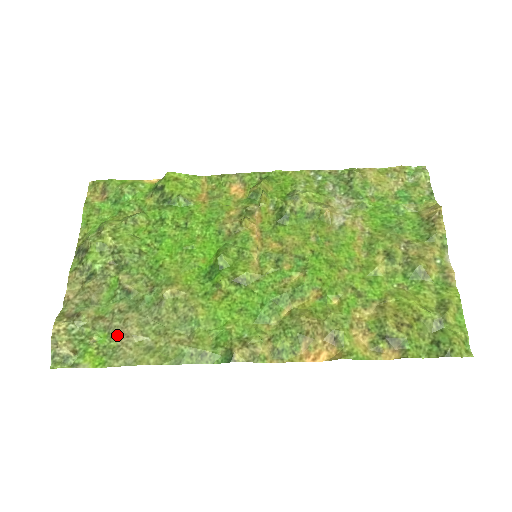
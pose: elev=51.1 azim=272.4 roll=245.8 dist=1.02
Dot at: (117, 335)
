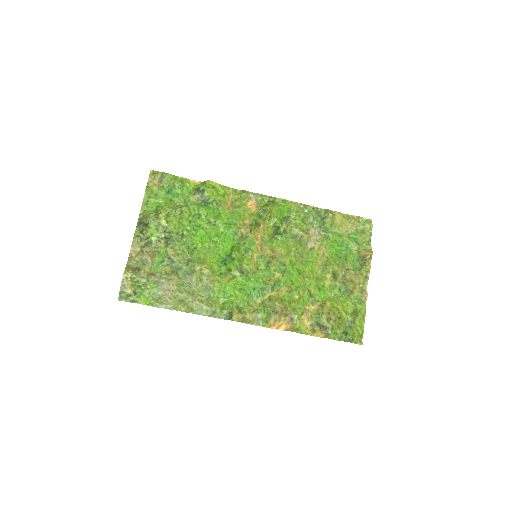
Dot at: (163, 288)
